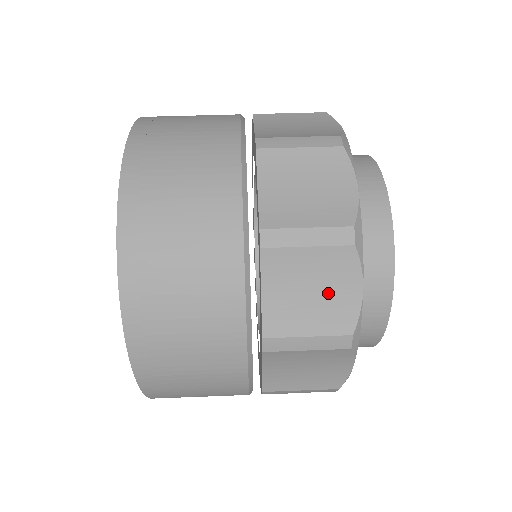
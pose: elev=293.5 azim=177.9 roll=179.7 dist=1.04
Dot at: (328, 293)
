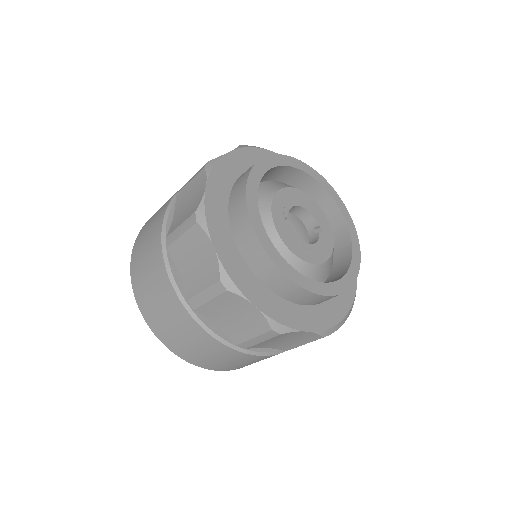
Dot at: (242, 315)
